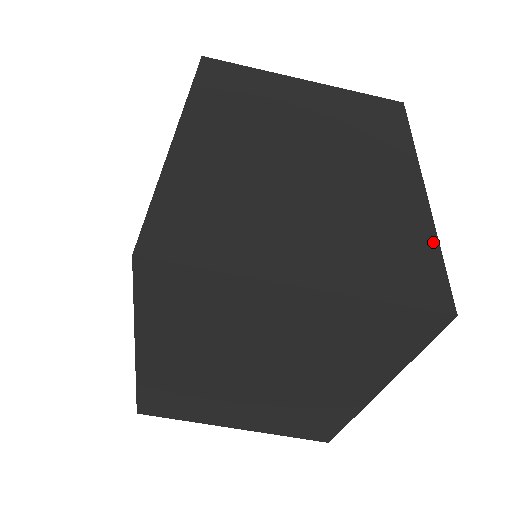
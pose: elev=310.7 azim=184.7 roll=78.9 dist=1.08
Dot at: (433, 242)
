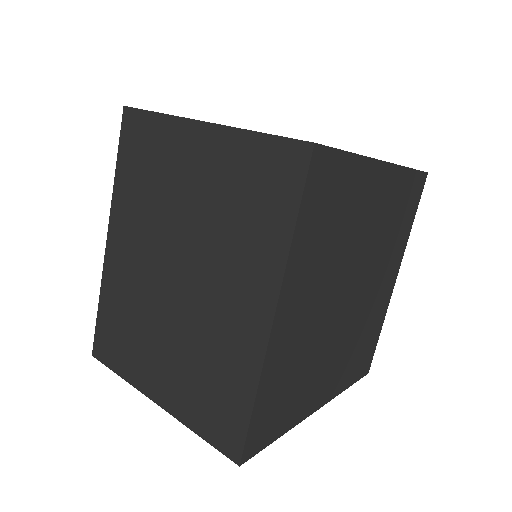
Dot at: (250, 395)
